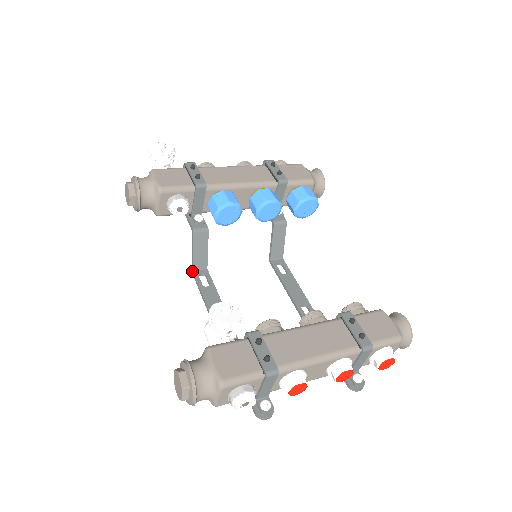
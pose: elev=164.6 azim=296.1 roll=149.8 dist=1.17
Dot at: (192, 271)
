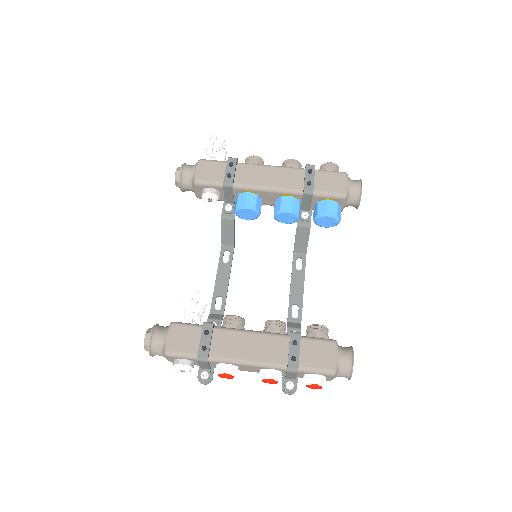
Dot at: (221, 245)
